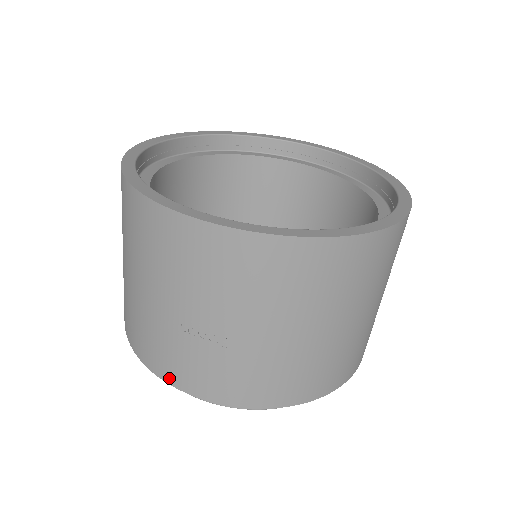
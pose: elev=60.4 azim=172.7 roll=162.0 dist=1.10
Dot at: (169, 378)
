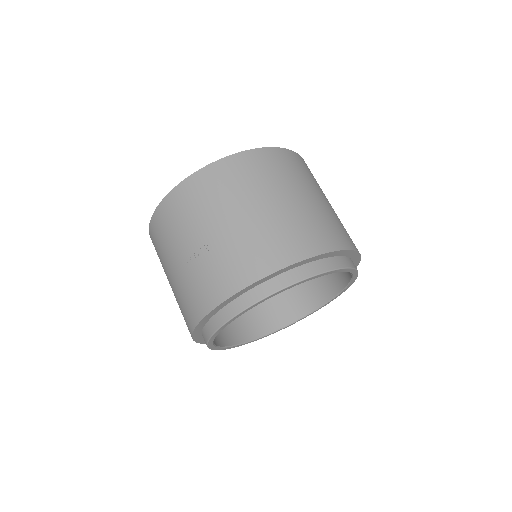
Dot at: (203, 311)
